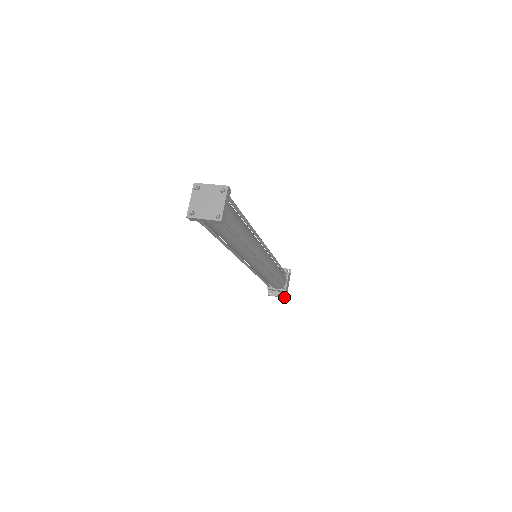
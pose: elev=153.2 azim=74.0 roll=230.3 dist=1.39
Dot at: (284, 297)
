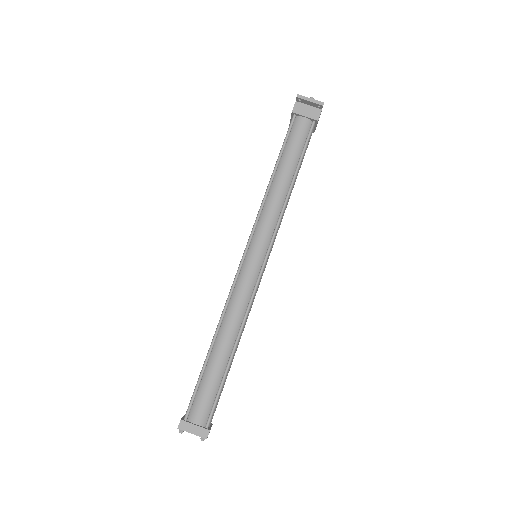
Dot at: occluded
